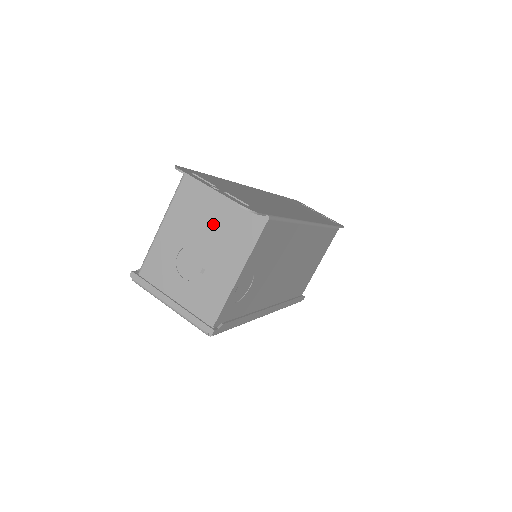
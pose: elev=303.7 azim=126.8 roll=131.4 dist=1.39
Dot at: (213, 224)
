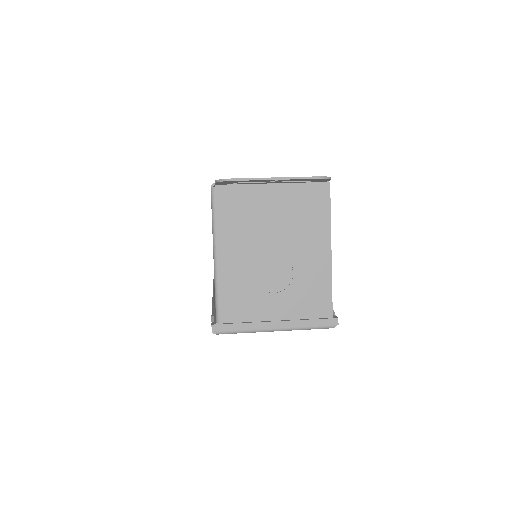
Dot at: (276, 221)
